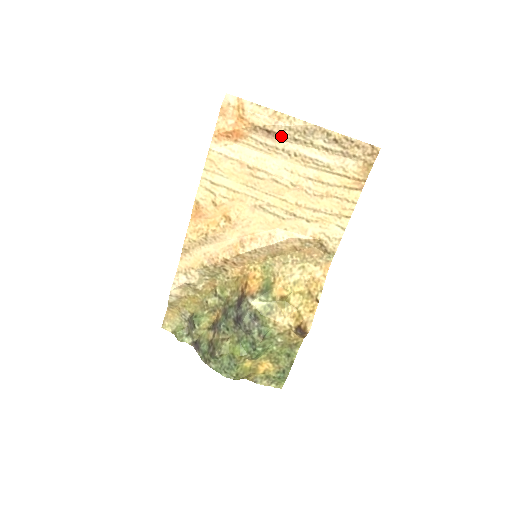
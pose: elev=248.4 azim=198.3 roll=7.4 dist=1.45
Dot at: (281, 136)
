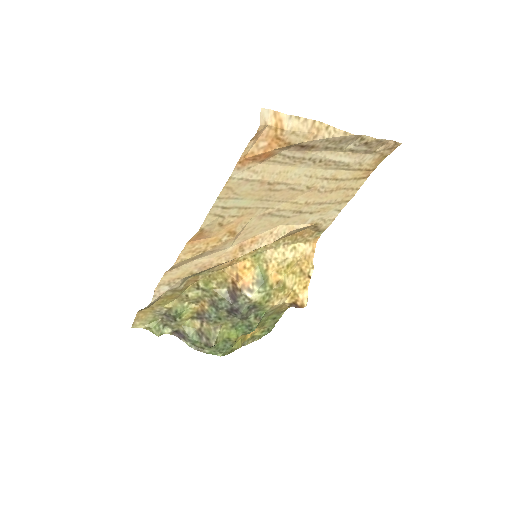
Dot at: (313, 147)
